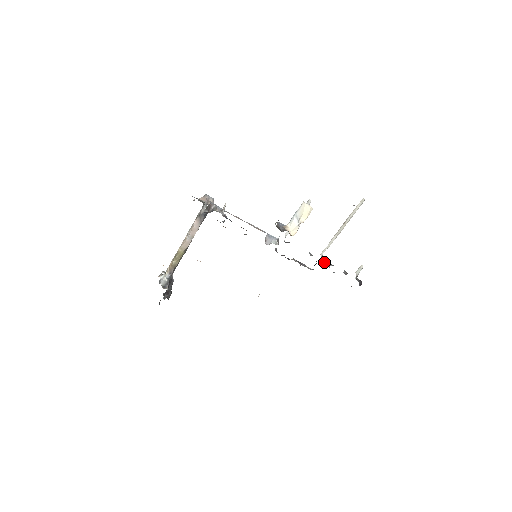
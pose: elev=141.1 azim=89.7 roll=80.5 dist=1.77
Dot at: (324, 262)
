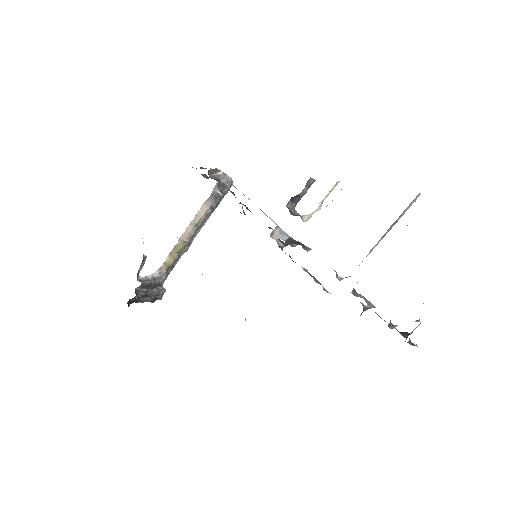
Dot at: (356, 293)
